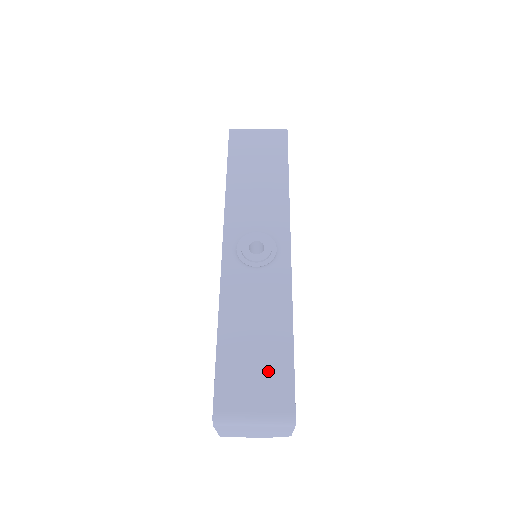
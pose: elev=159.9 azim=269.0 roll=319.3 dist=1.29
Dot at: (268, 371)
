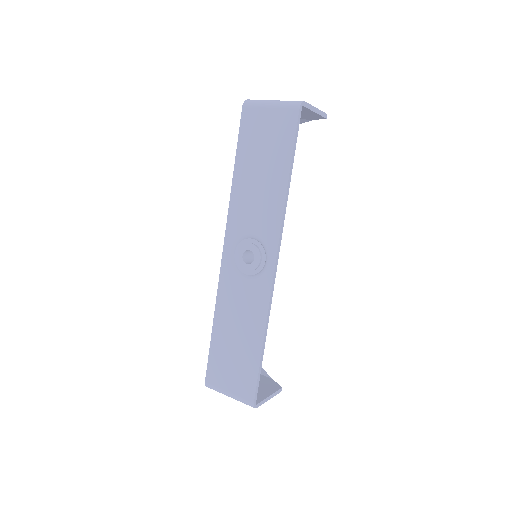
Dot at: (241, 367)
